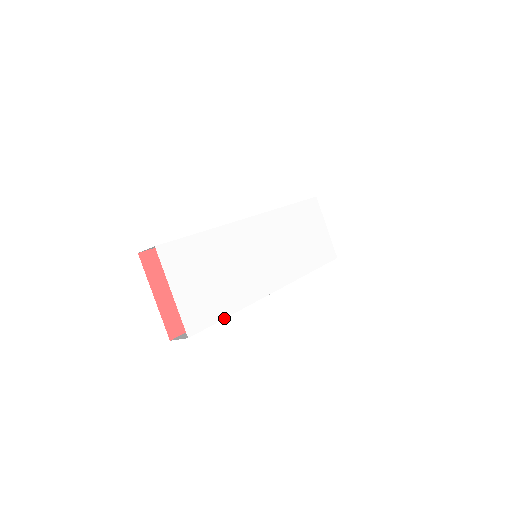
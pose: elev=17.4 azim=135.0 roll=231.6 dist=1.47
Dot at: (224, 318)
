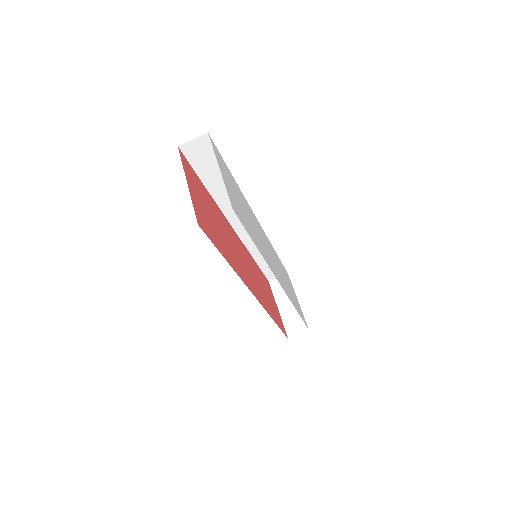
Dot at: occluded
